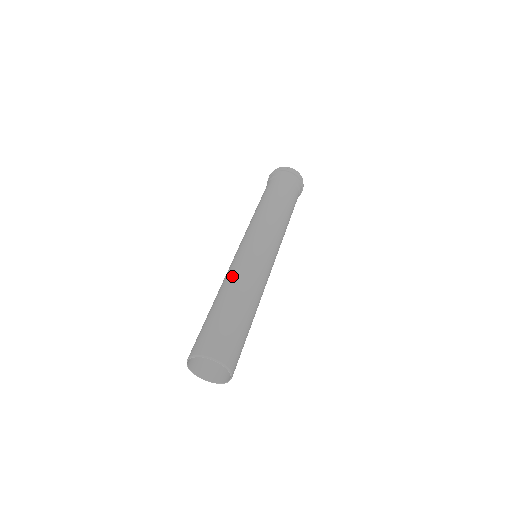
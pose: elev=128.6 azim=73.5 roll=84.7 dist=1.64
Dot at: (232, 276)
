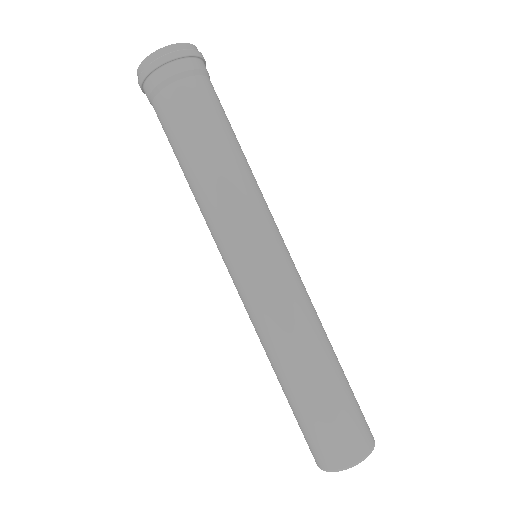
Dot at: (275, 337)
